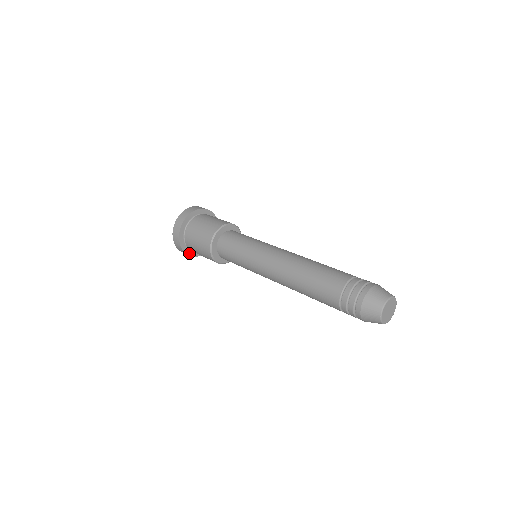
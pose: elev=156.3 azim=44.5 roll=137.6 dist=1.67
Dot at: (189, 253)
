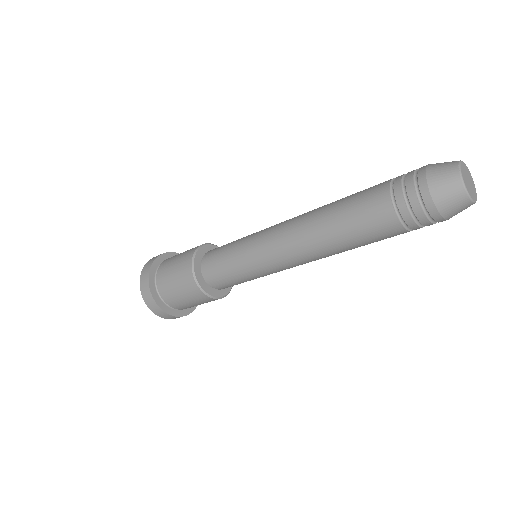
Dot at: (157, 301)
